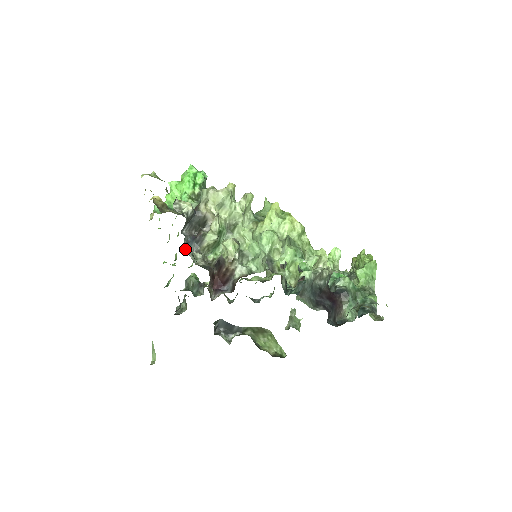
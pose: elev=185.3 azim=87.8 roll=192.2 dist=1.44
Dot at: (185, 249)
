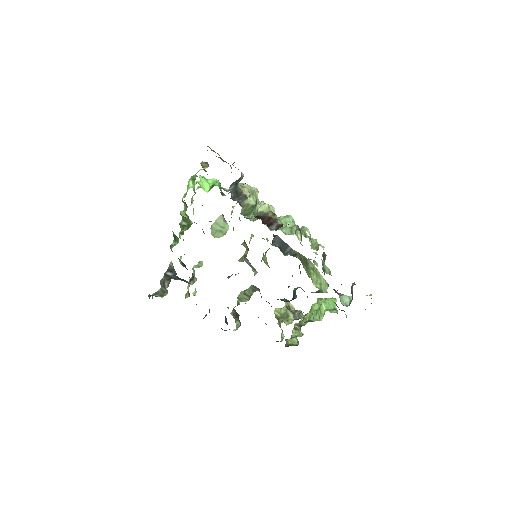
Dot at: occluded
